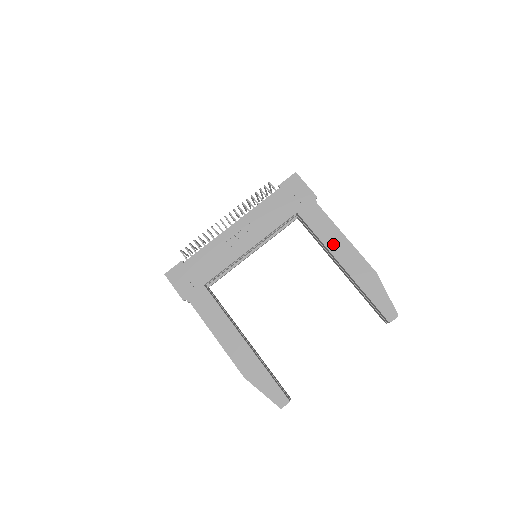
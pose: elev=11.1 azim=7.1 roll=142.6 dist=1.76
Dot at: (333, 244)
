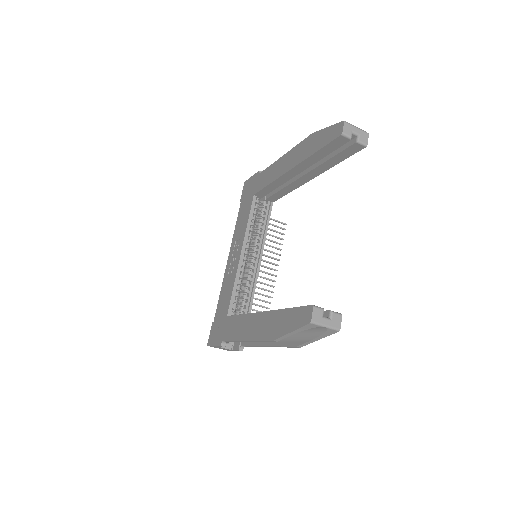
Dot at: (279, 171)
